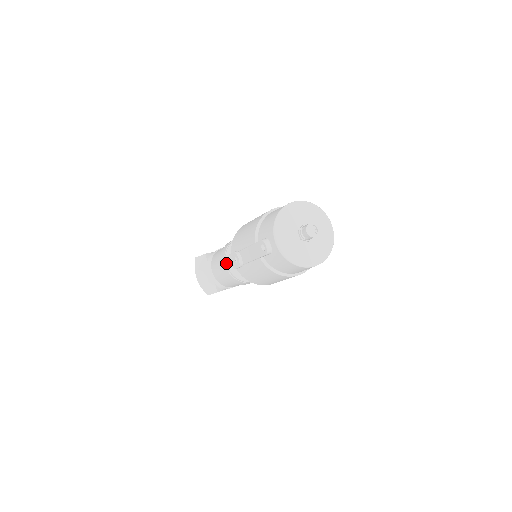
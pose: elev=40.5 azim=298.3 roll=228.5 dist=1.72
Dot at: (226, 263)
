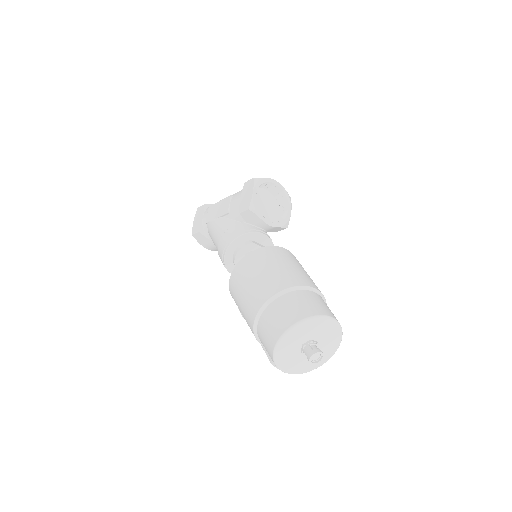
Dot at: occluded
